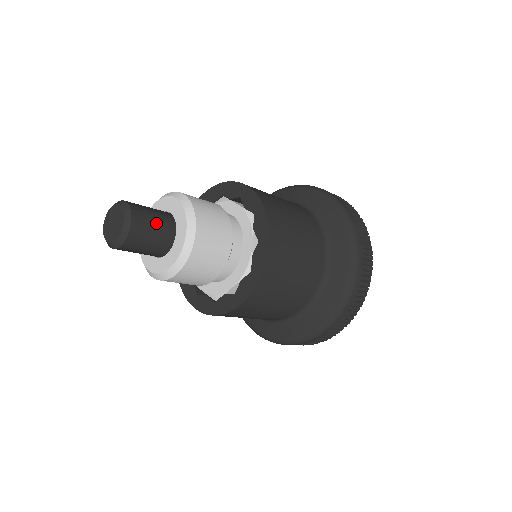
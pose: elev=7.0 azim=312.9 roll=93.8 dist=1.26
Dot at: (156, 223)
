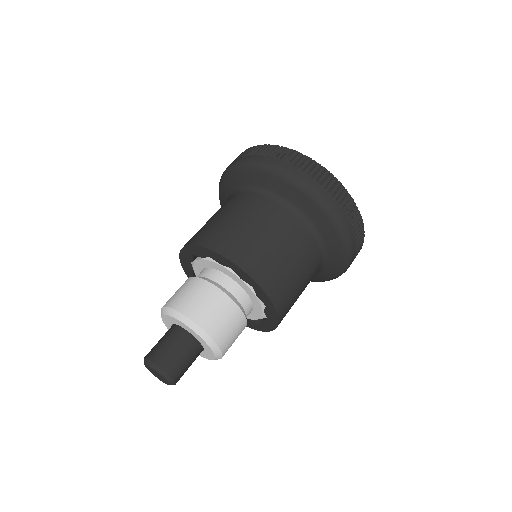
Dot at: (172, 345)
